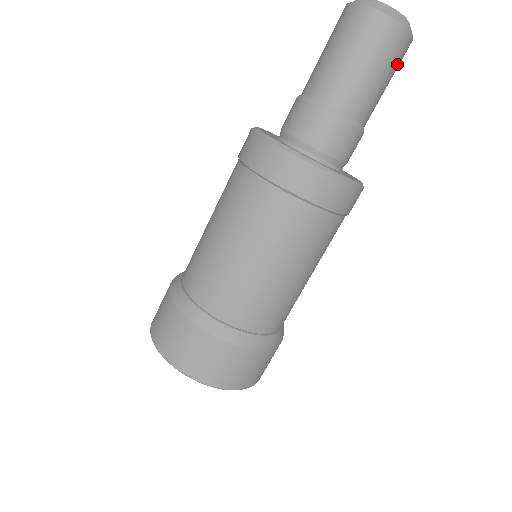
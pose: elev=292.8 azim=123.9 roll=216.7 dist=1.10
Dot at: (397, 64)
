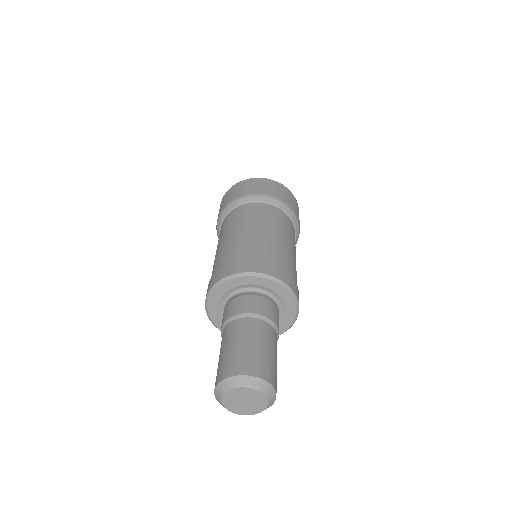
Dot at: occluded
